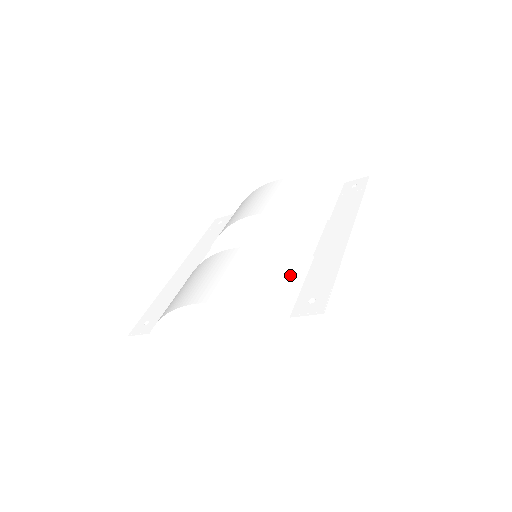
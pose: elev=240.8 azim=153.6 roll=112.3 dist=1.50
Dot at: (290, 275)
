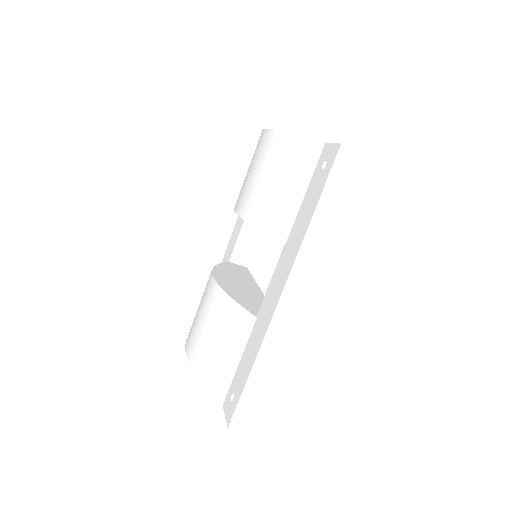
Dot at: (232, 346)
